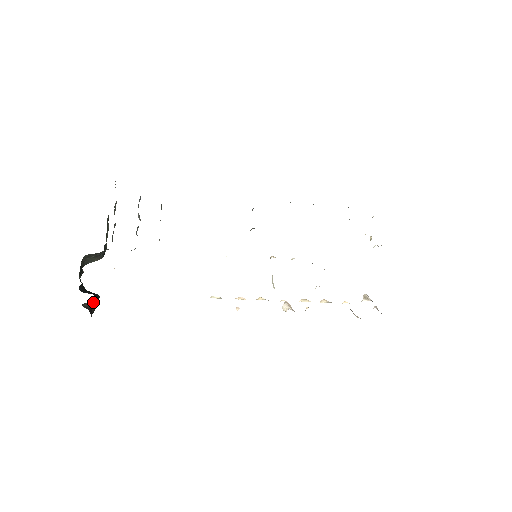
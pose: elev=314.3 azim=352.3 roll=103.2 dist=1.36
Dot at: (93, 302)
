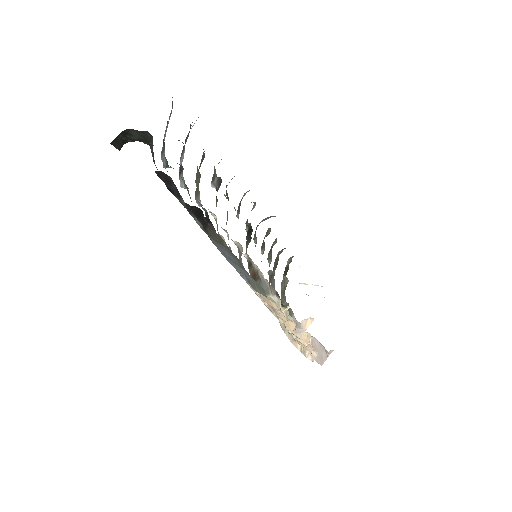
Dot at: occluded
